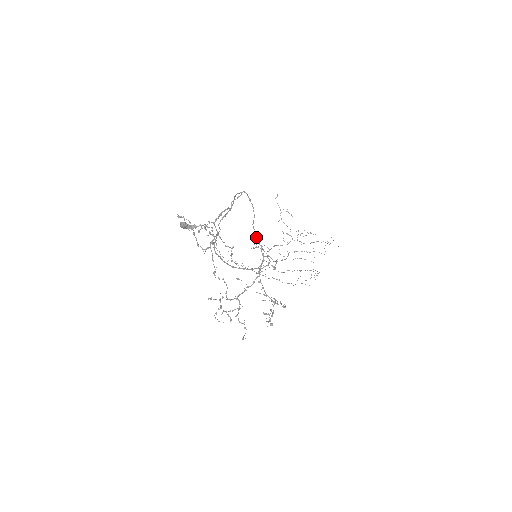
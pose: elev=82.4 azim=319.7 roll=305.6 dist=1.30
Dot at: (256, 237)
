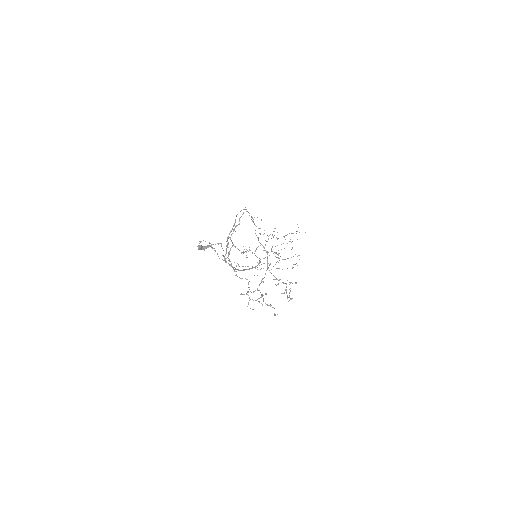
Dot at: (258, 240)
